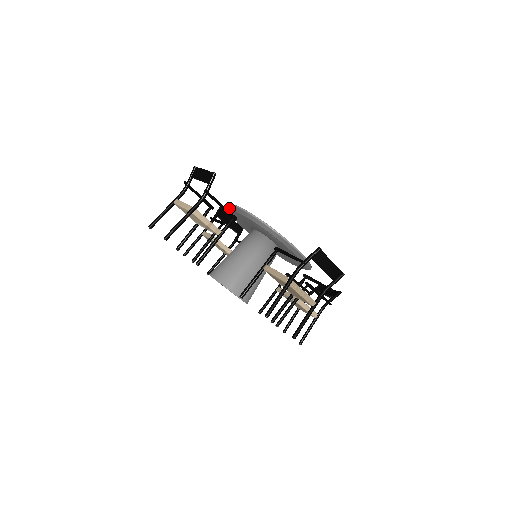
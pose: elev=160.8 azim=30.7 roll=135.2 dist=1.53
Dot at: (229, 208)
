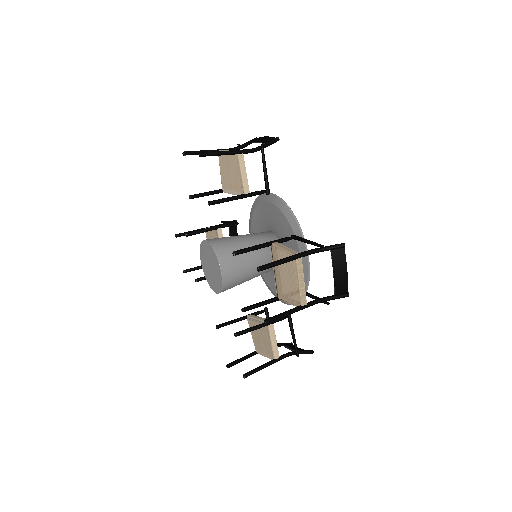
Dot at: (258, 200)
